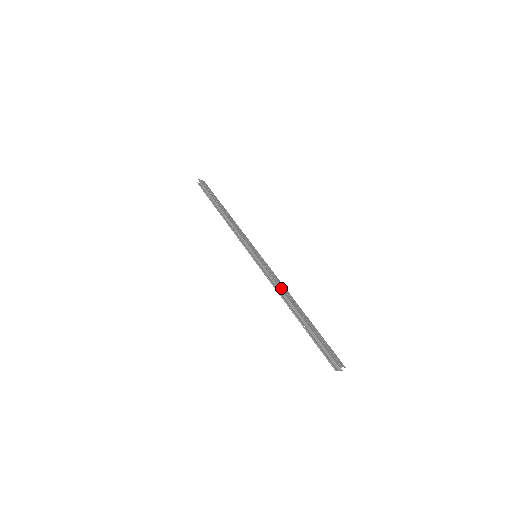
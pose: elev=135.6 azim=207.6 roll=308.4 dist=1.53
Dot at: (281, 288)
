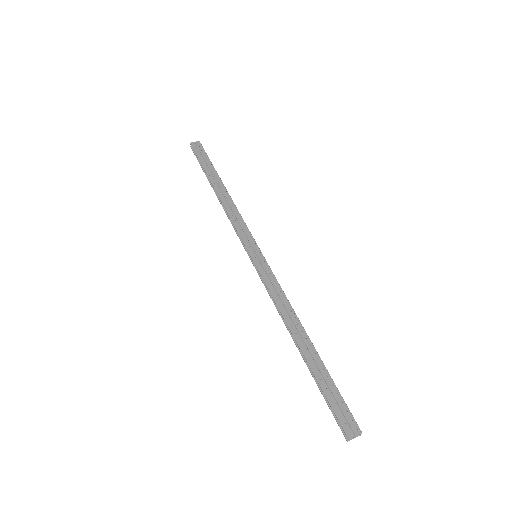
Dot at: (281, 309)
